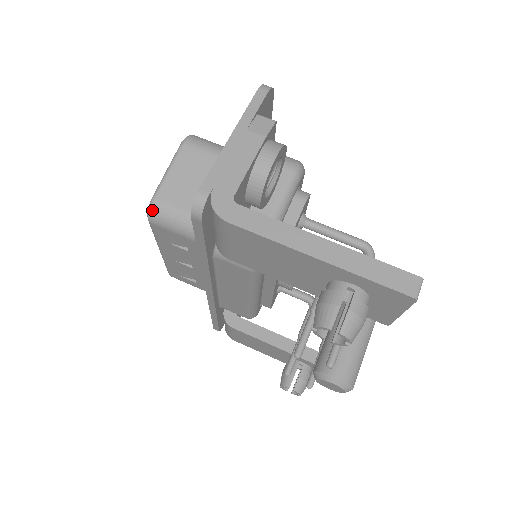
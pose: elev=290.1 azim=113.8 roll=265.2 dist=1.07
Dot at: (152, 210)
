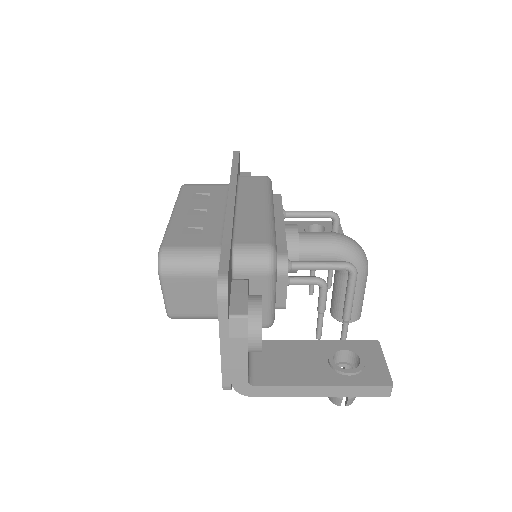
Dot at: occluded
